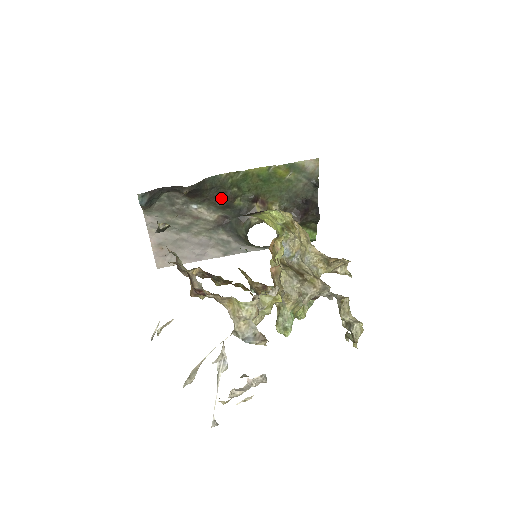
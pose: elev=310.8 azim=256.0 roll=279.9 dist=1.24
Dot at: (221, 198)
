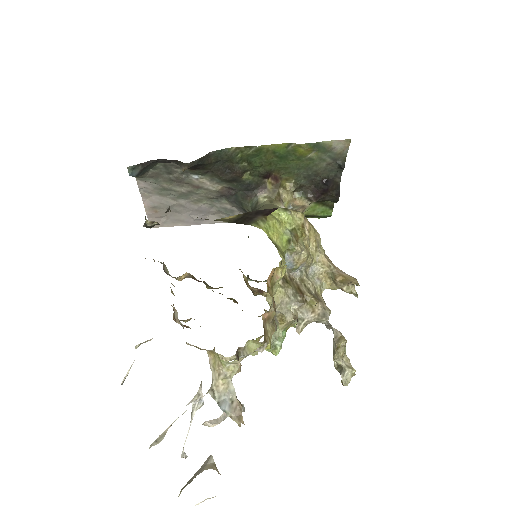
Dot at: (227, 172)
